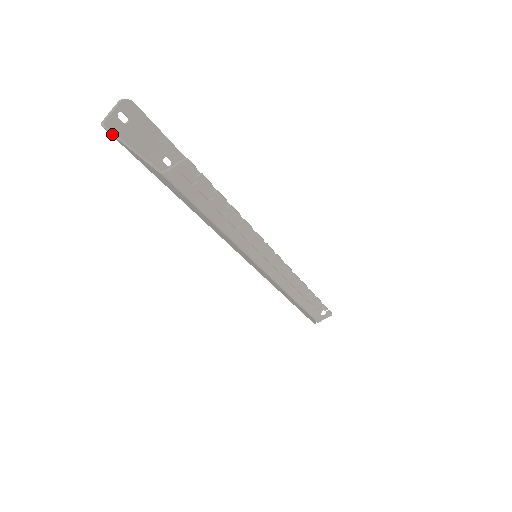
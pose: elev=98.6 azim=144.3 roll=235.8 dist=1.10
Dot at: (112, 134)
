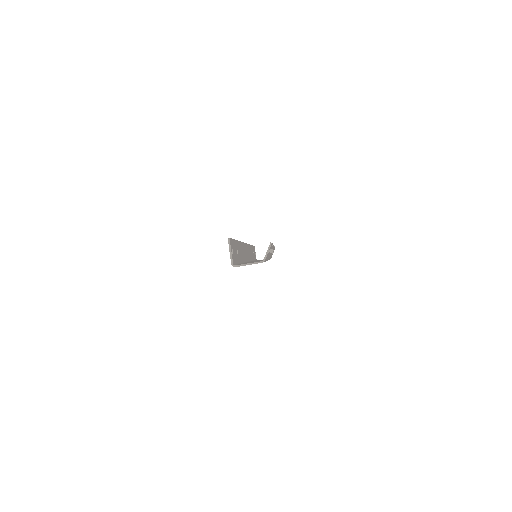
Dot at: occluded
